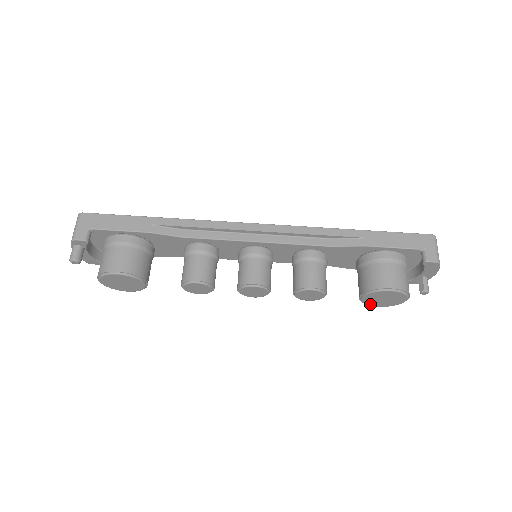
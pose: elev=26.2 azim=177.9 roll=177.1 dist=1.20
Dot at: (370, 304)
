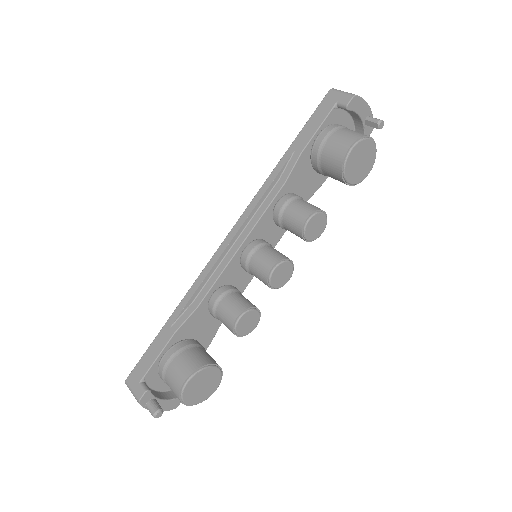
Dot at: (361, 179)
